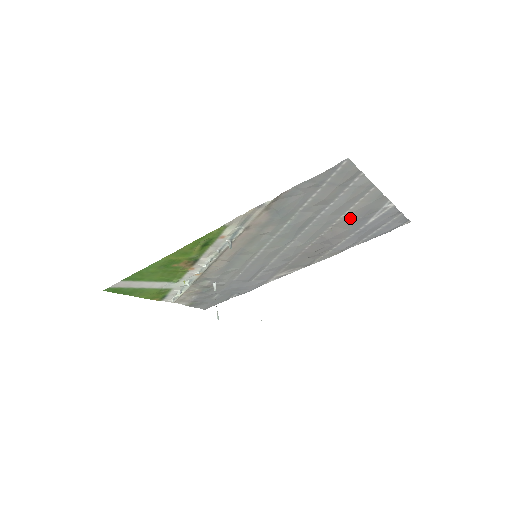
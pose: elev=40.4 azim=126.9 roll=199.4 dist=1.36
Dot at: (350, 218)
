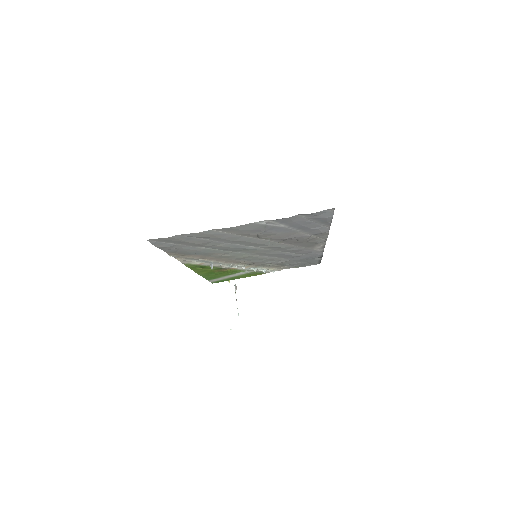
Dot at: (256, 234)
